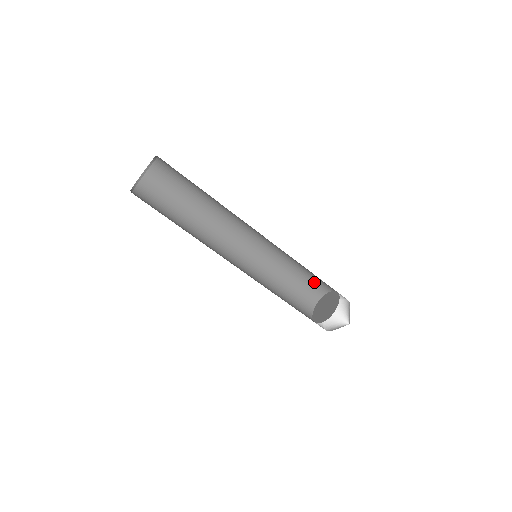
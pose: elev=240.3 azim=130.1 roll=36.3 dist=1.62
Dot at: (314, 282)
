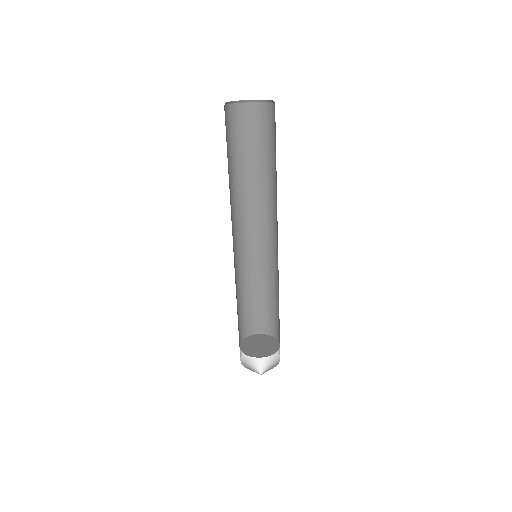
Dot at: (266, 317)
